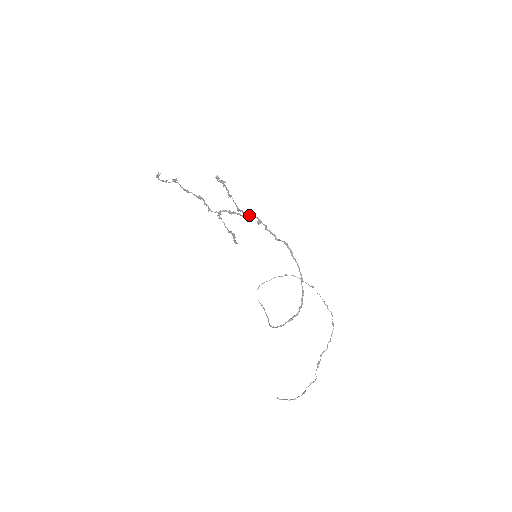
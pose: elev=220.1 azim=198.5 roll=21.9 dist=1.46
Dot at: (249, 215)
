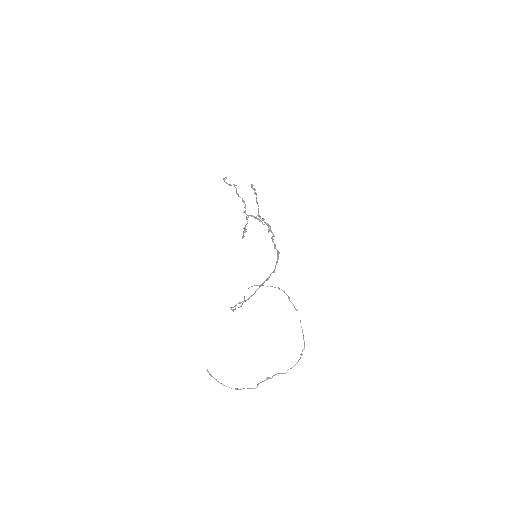
Dot at: (266, 223)
